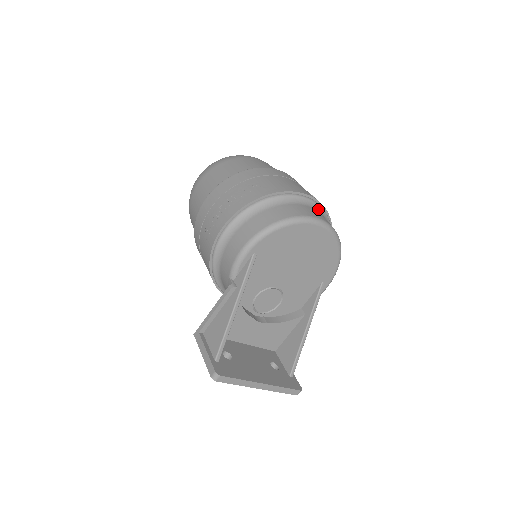
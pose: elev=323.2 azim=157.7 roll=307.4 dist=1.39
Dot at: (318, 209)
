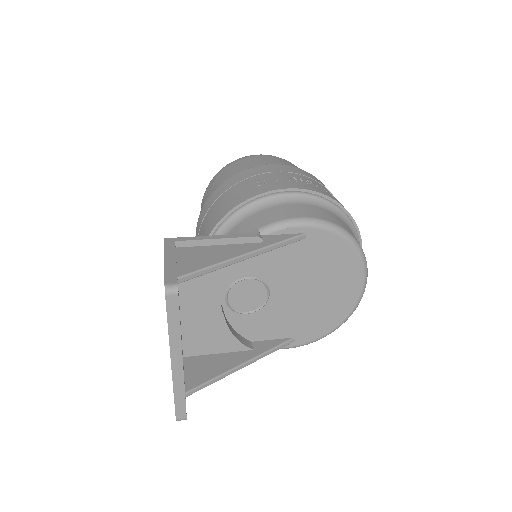
Dot at: occluded
